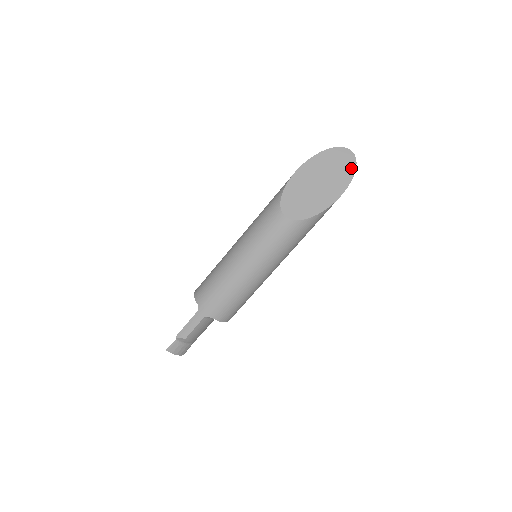
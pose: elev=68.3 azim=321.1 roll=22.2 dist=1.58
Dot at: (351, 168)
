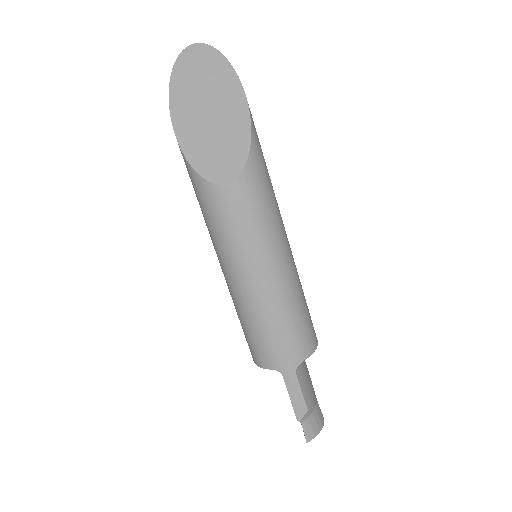
Dot at: (215, 58)
